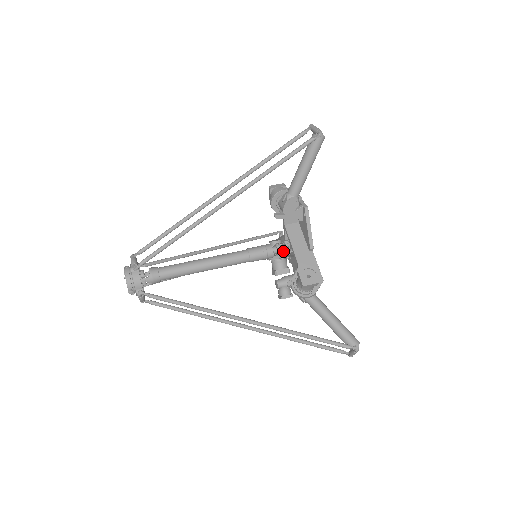
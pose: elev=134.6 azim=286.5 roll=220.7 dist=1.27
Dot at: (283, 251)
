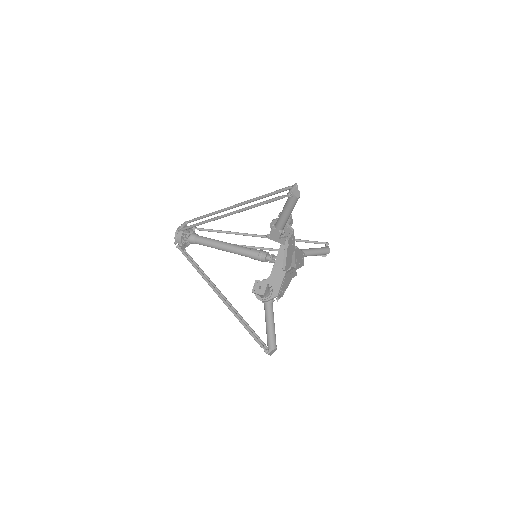
Dot at: (272, 262)
